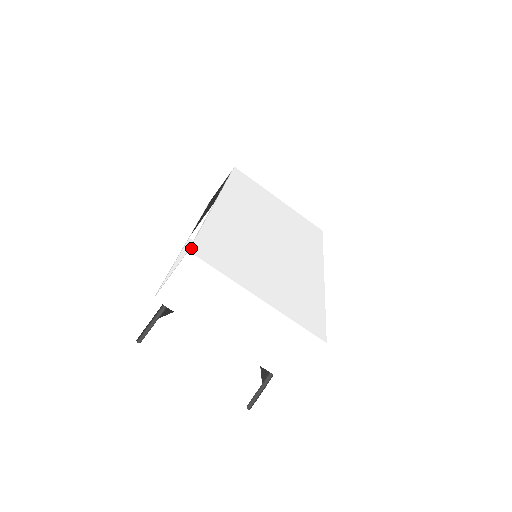
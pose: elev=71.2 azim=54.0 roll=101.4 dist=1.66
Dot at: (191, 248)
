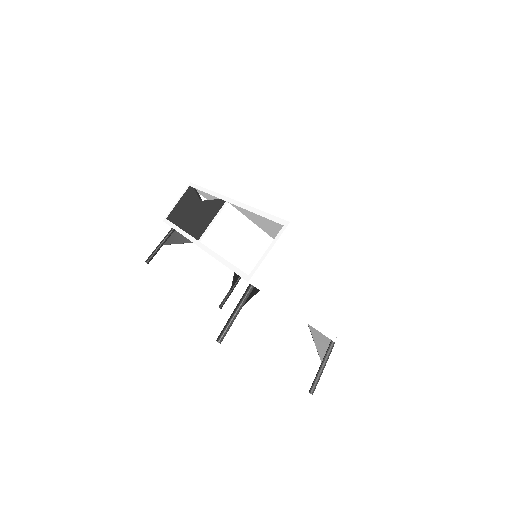
Dot at: (287, 221)
